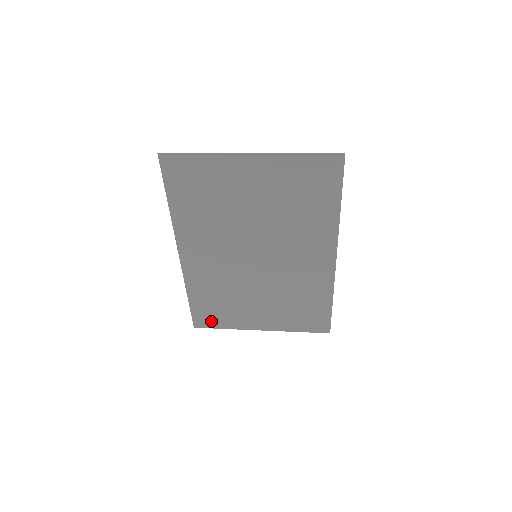
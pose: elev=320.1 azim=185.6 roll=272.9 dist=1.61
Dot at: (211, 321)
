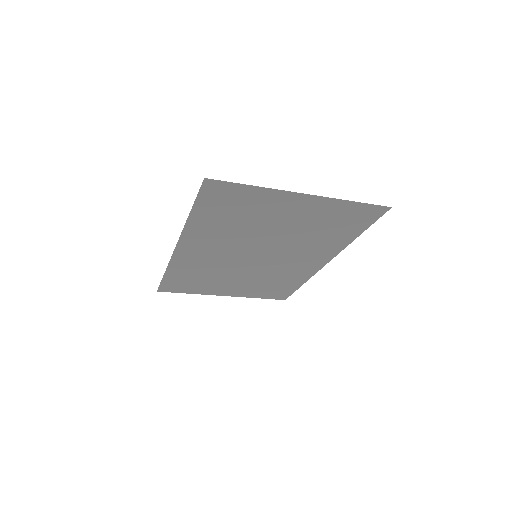
Dot at: (178, 289)
